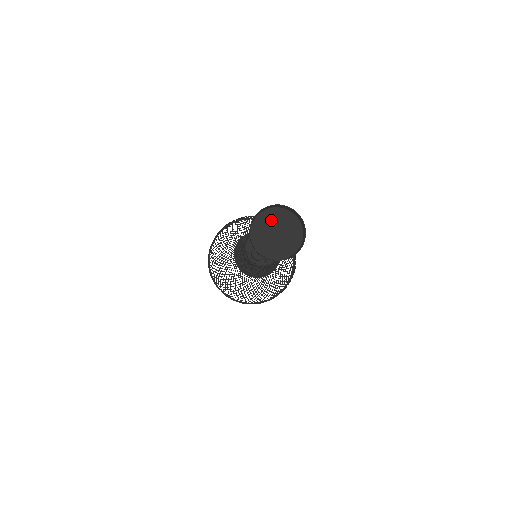
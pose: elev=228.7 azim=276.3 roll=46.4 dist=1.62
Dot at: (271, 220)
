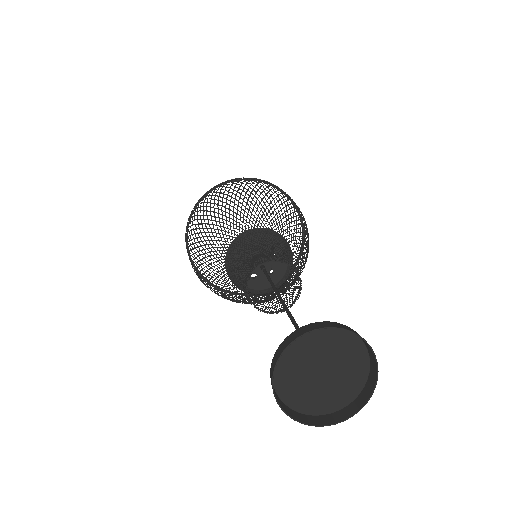
Dot at: (312, 347)
